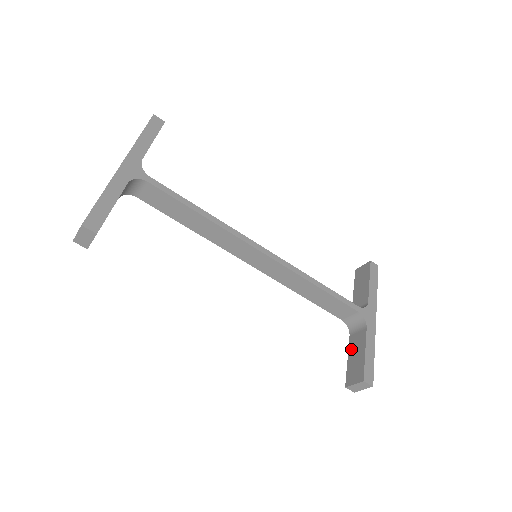
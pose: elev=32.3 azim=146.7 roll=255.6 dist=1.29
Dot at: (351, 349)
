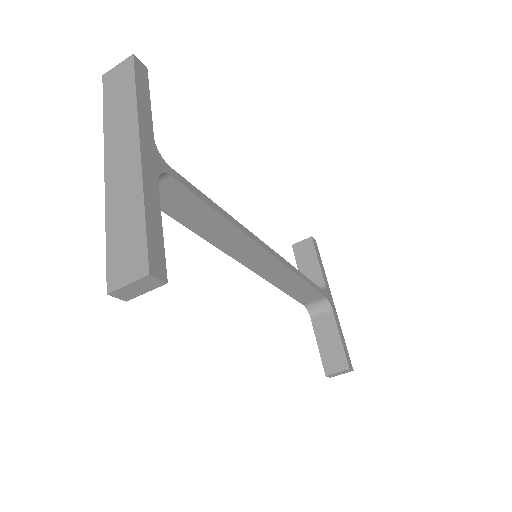
Dot at: (319, 335)
